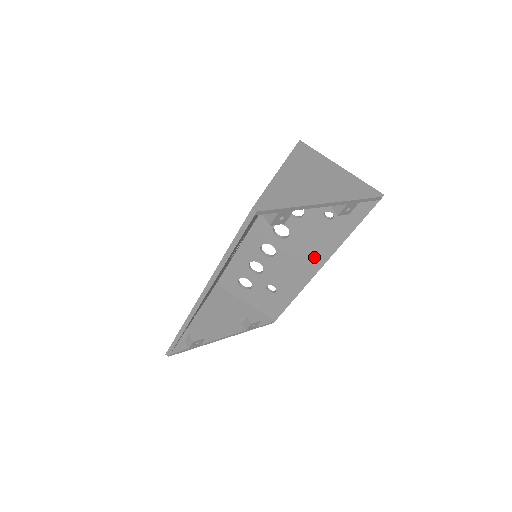
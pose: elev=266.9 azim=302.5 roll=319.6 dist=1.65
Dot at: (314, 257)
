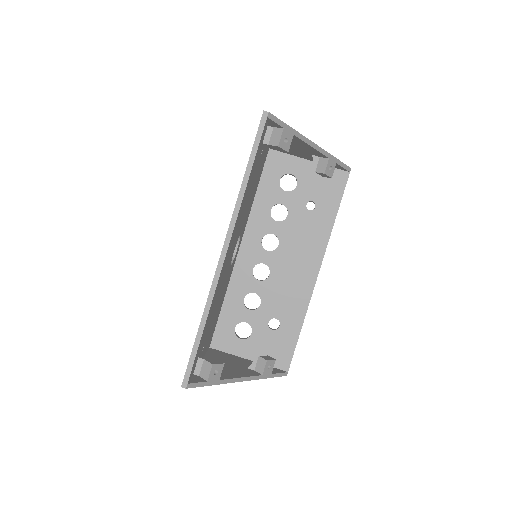
Dot at: (309, 260)
